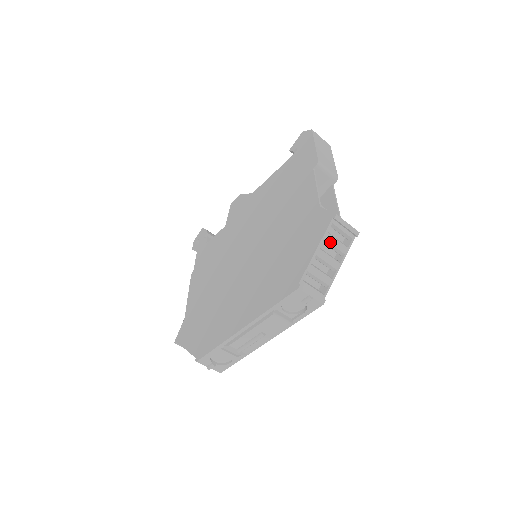
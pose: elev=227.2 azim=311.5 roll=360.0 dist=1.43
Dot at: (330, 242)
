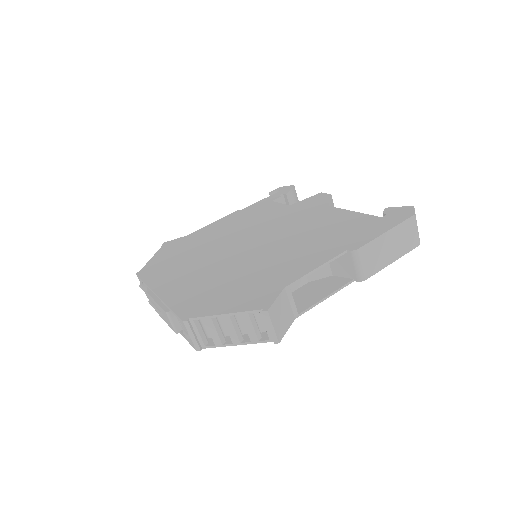
Dot at: (244, 321)
